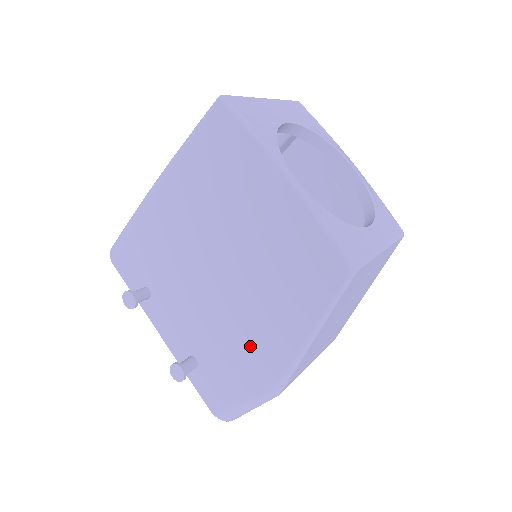
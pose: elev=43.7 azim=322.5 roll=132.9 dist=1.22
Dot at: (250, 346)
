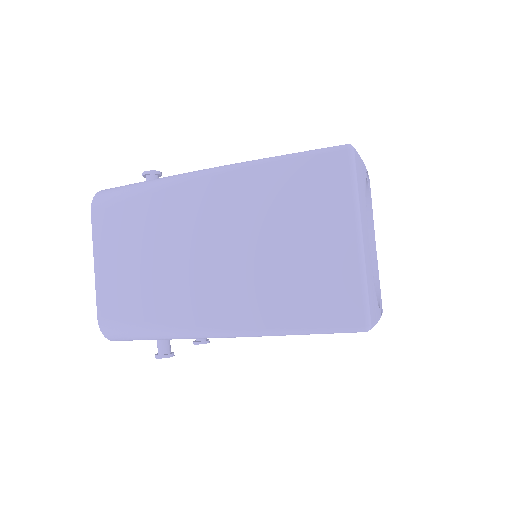
Dot at: occluded
